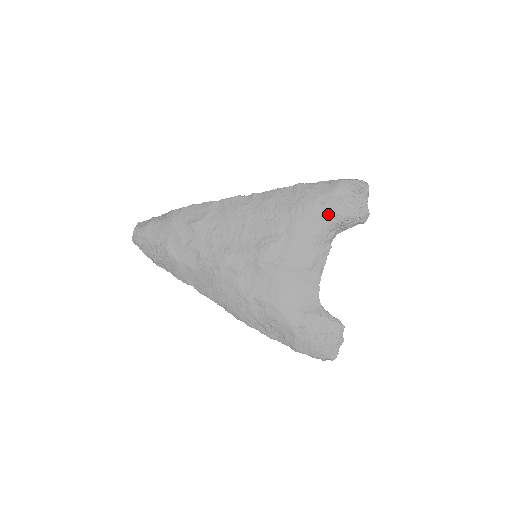
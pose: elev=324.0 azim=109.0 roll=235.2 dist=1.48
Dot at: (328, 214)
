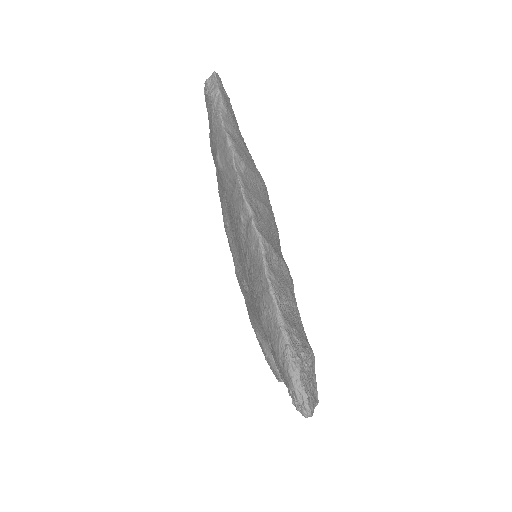
Dot at: (272, 354)
